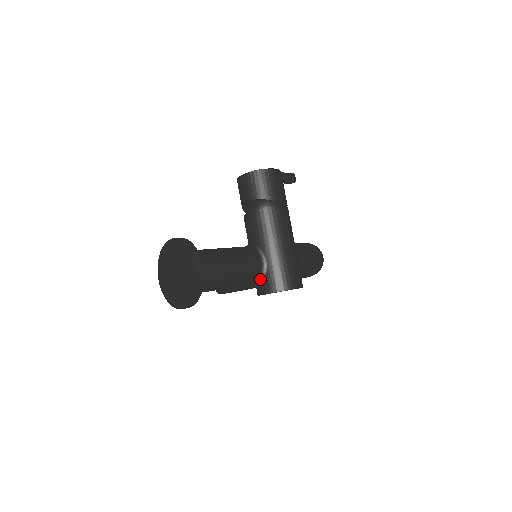
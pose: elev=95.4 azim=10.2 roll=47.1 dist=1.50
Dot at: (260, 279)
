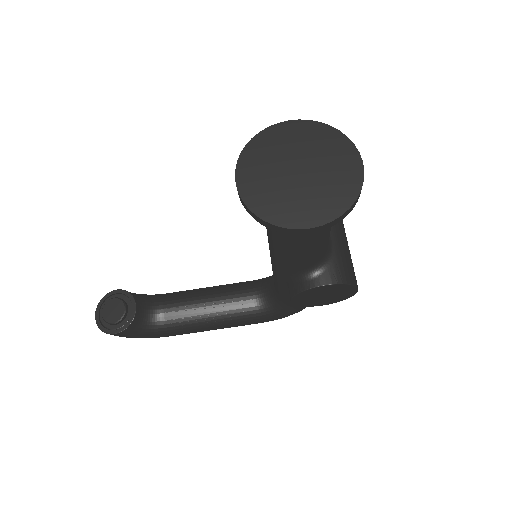
Dot at: (323, 261)
